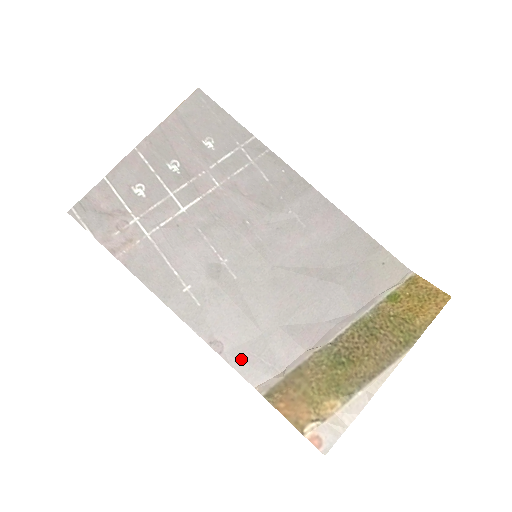
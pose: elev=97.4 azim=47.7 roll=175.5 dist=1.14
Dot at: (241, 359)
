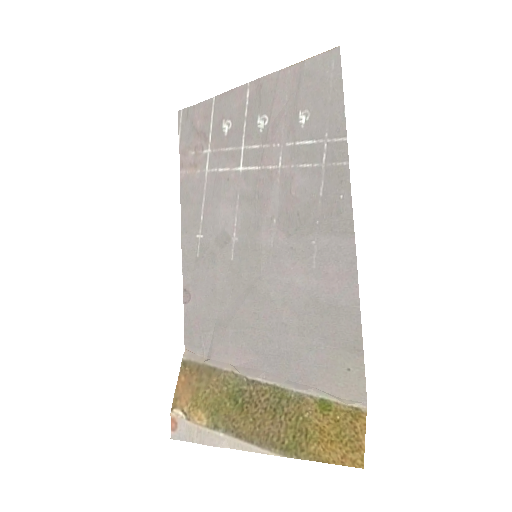
Dot at: (192, 321)
